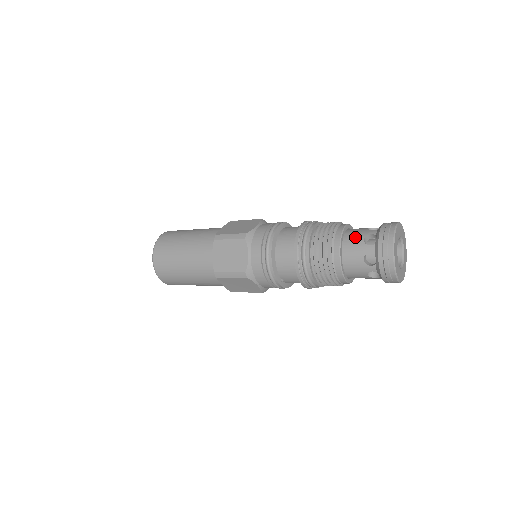
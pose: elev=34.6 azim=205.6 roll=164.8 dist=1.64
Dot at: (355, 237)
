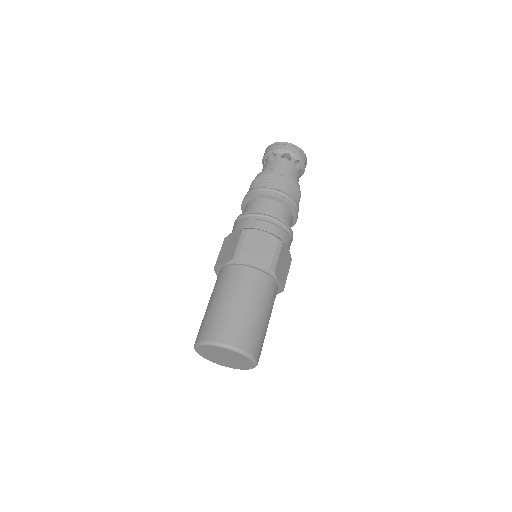
Dot at: occluded
